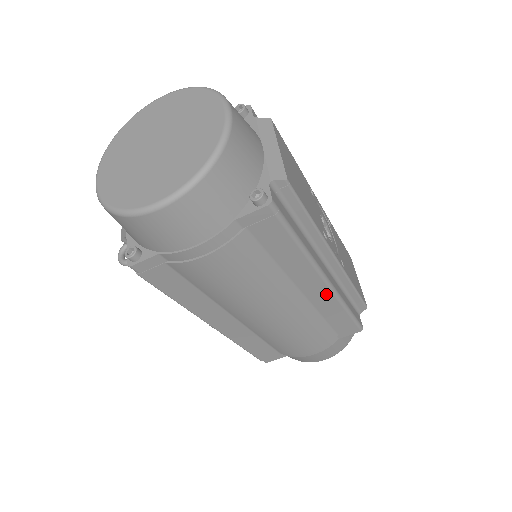
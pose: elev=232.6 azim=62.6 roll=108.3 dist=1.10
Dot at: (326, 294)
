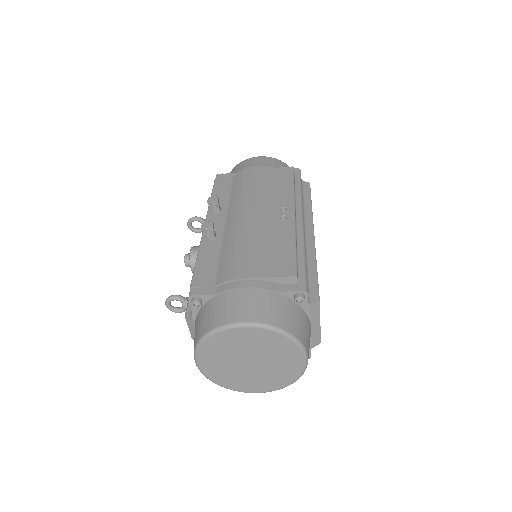
Dot at: occluded
